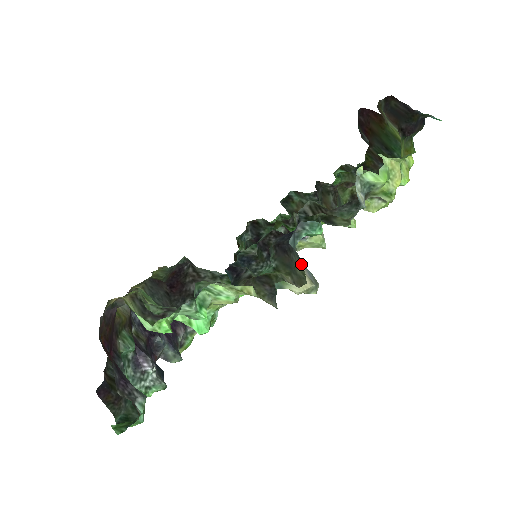
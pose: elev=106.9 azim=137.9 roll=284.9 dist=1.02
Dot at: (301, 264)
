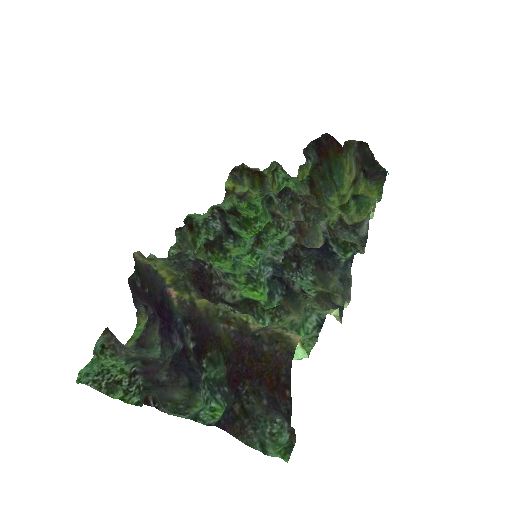
Dot at: (343, 283)
